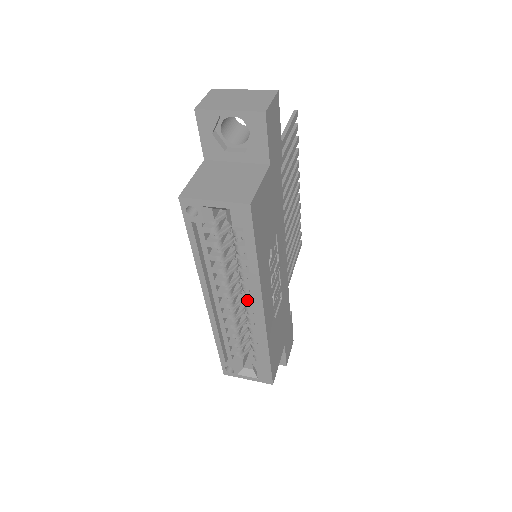
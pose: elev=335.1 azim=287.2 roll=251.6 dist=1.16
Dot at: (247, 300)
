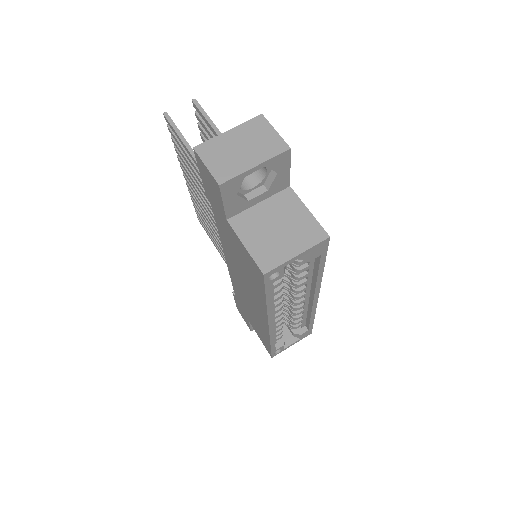
Dot at: (300, 298)
